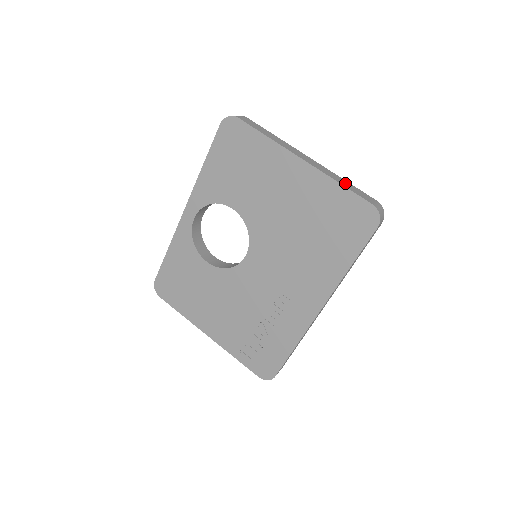
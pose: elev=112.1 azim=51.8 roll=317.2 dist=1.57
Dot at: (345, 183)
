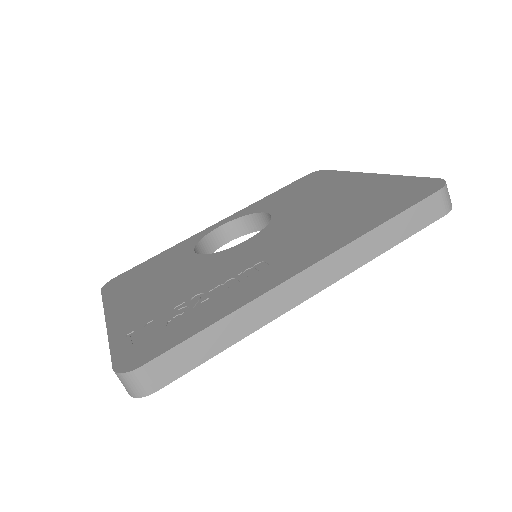
Dot at: occluded
